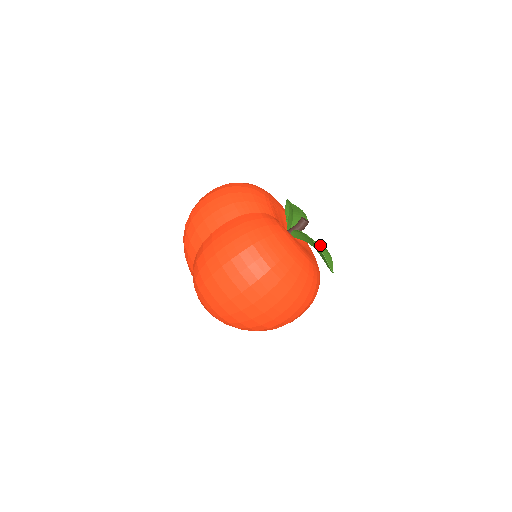
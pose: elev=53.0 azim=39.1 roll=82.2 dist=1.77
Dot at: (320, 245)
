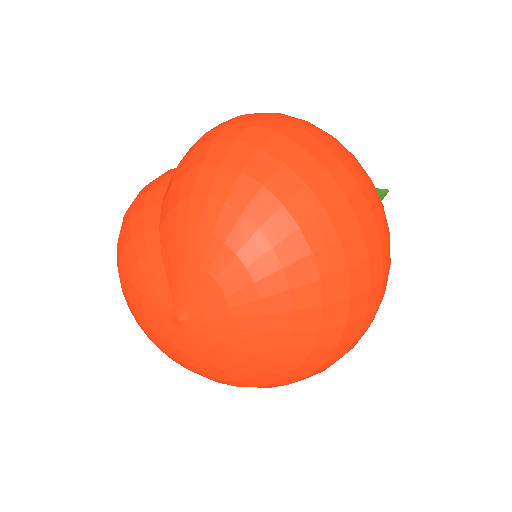
Dot at: occluded
